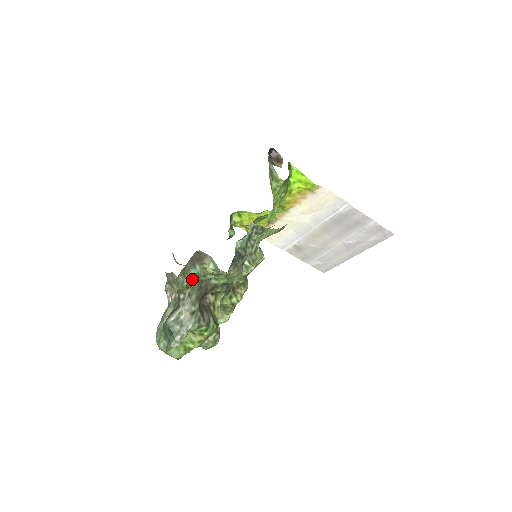
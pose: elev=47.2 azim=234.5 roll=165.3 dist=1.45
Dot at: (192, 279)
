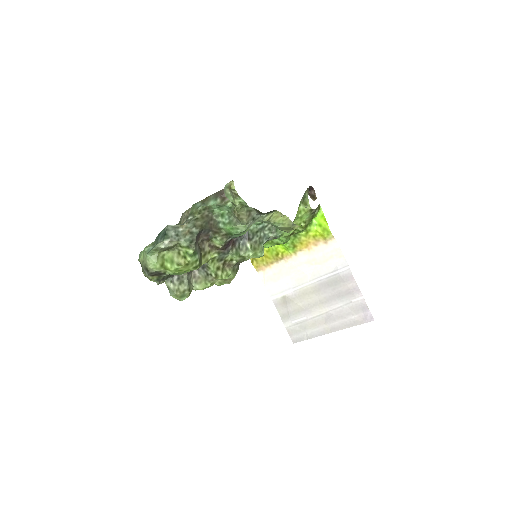
Dot at: (207, 210)
